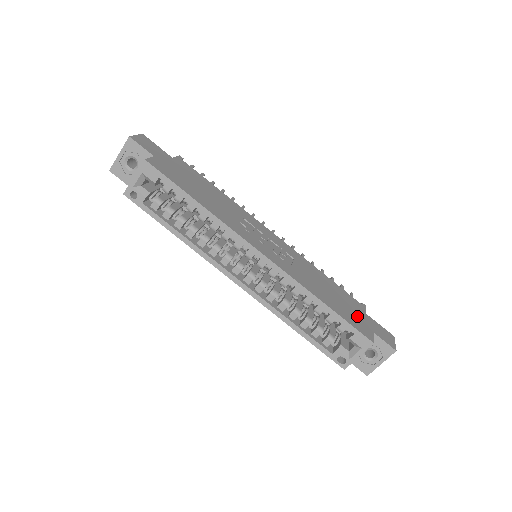
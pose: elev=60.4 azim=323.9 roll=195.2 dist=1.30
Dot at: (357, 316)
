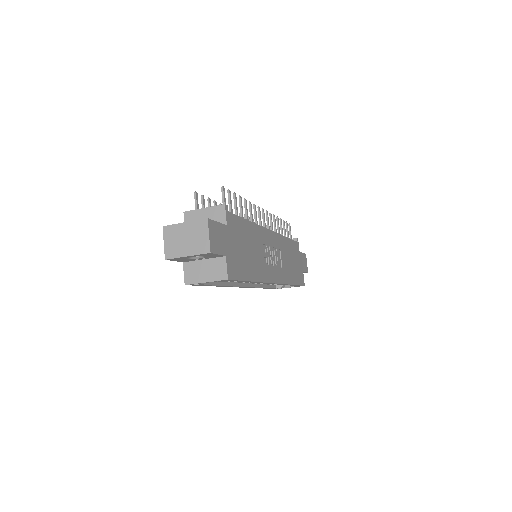
Dot at: (299, 266)
